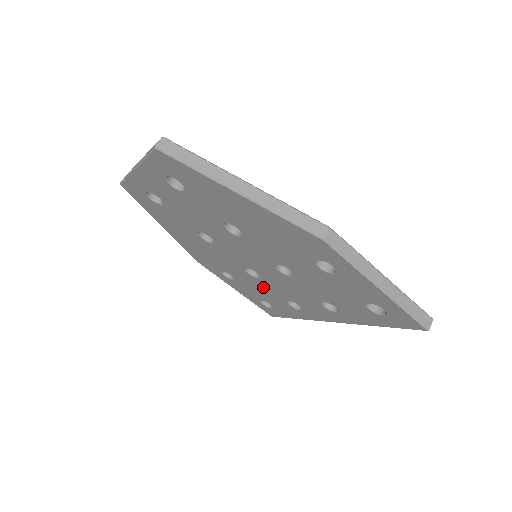
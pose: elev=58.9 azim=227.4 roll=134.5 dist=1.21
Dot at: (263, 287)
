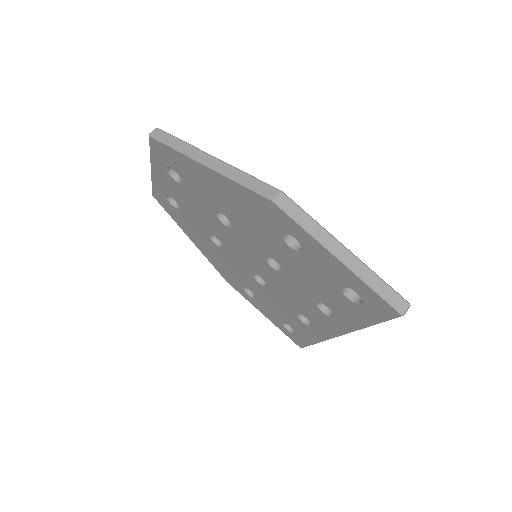
Dot at: (275, 300)
